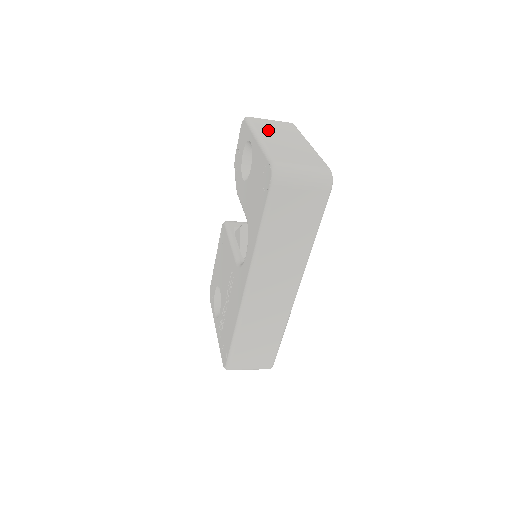
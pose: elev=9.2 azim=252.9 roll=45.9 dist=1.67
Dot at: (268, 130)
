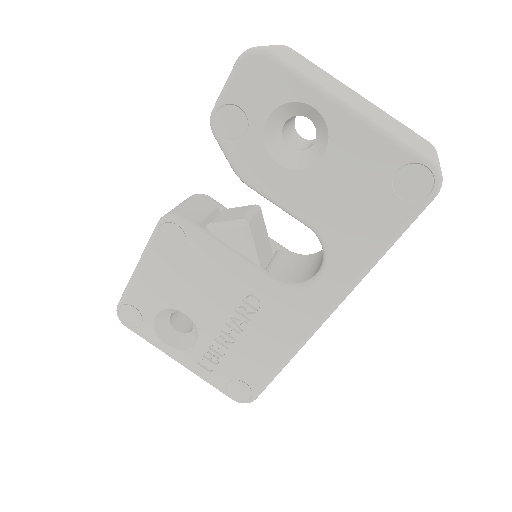
Dot at: (324, 81)
